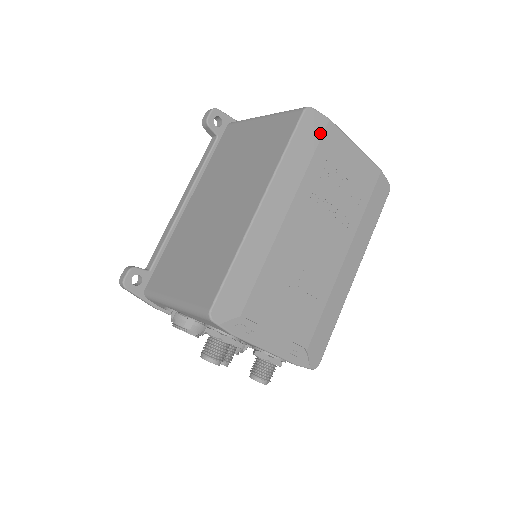
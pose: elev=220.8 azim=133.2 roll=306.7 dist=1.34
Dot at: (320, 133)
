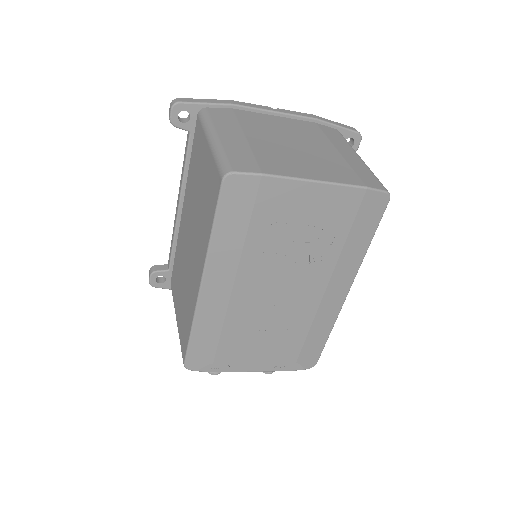
Dot at: (252, 196)
